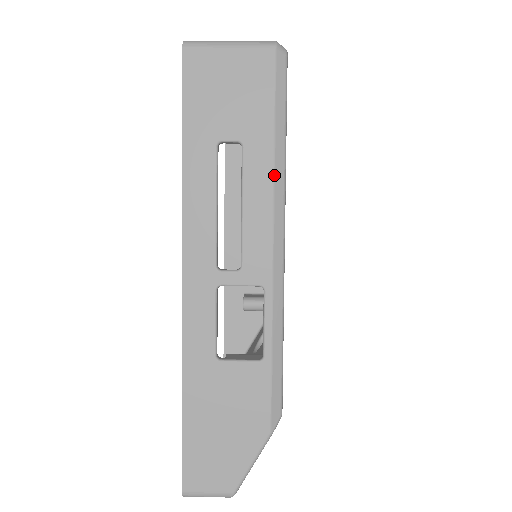
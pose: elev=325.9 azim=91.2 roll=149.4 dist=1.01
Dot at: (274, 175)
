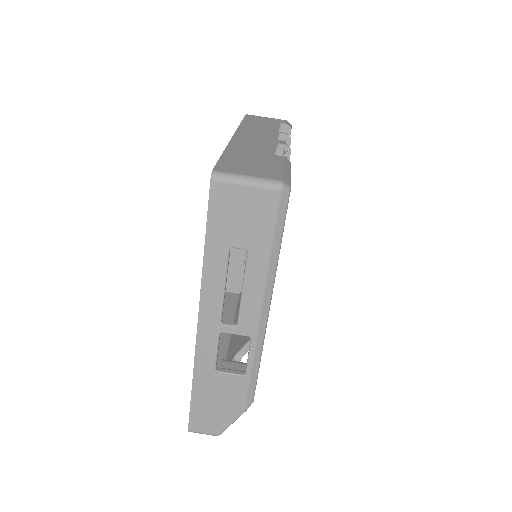
Dot at: (267, 274)
